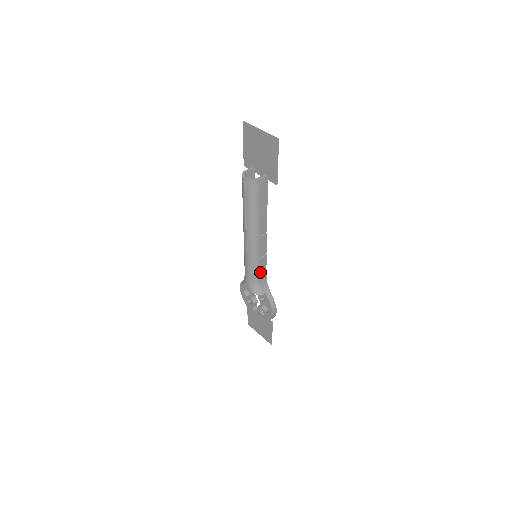
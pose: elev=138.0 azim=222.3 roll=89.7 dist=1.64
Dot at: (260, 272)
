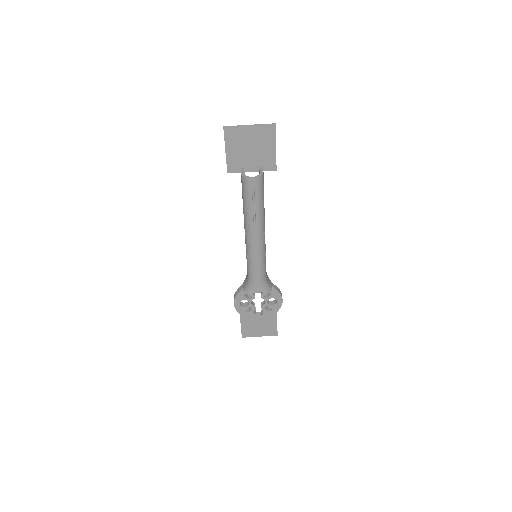
Dot at: occluded
